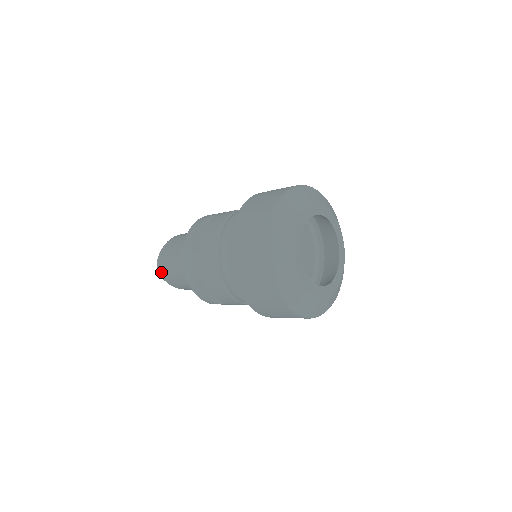
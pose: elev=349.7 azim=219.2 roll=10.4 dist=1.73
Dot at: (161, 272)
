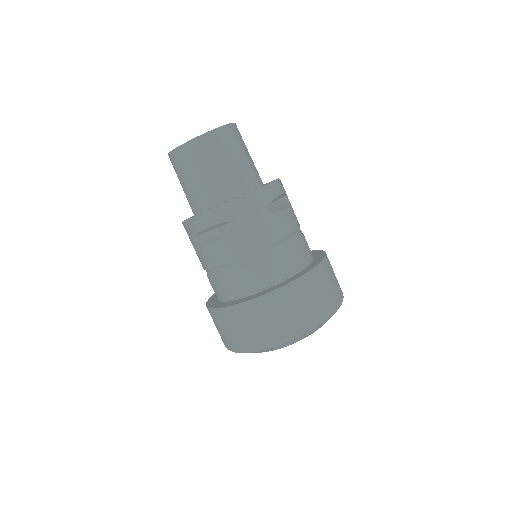
Dot at: (170, 160)
